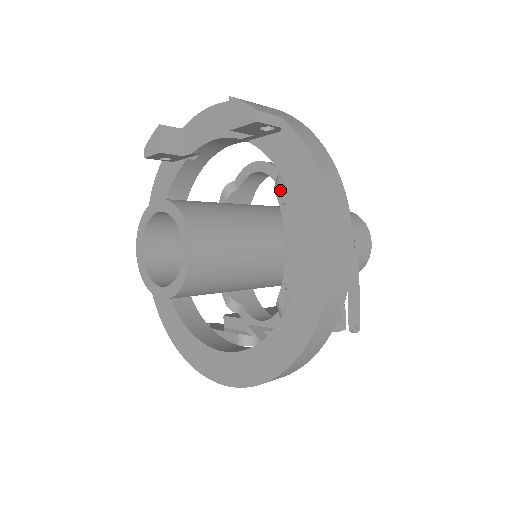
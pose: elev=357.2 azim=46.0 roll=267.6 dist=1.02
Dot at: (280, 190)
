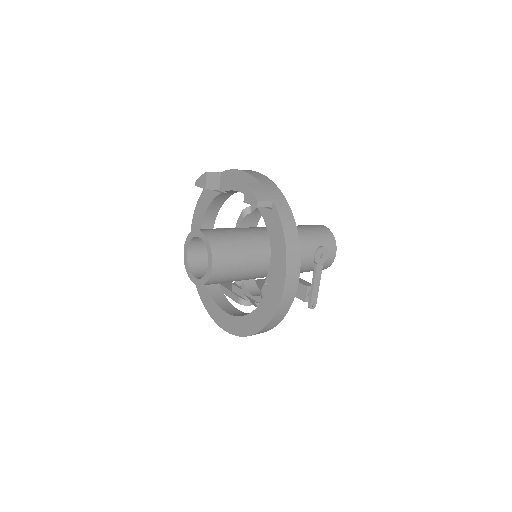
Dot at: occluded
